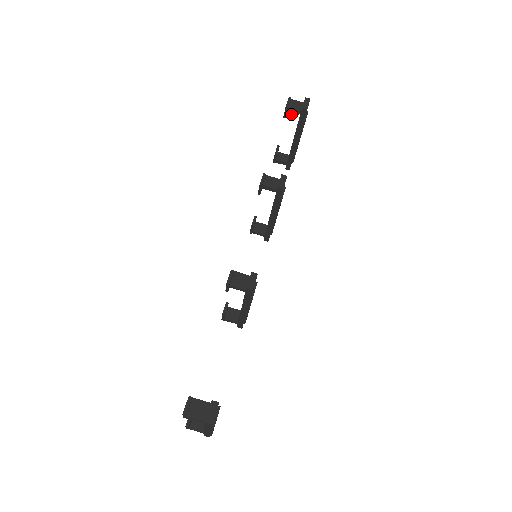
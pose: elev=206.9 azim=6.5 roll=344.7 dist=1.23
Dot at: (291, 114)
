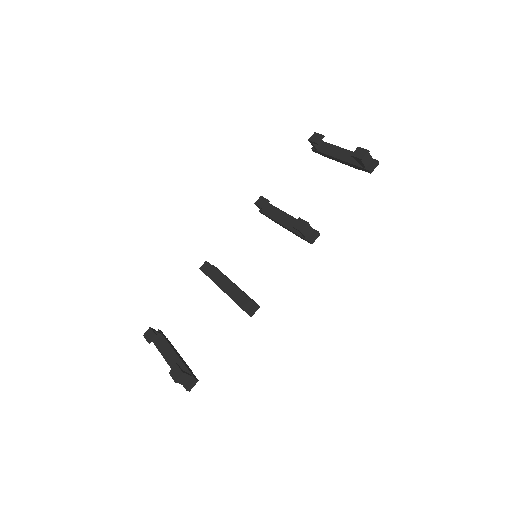
Dot at: (358, 161)
